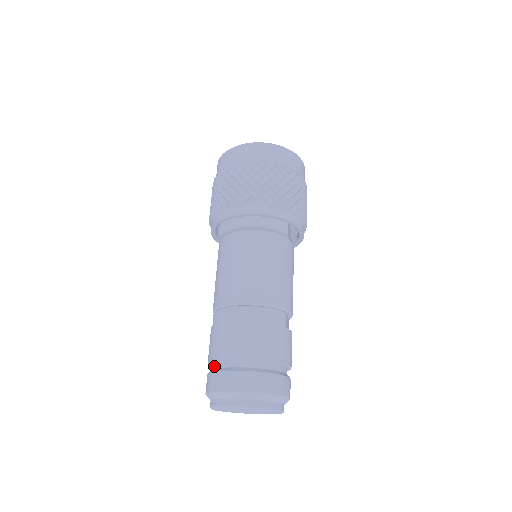
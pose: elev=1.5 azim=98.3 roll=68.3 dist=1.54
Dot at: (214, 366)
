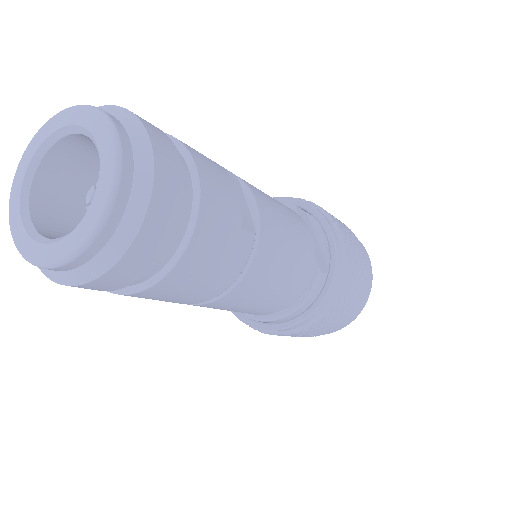
Dot at: occluded
